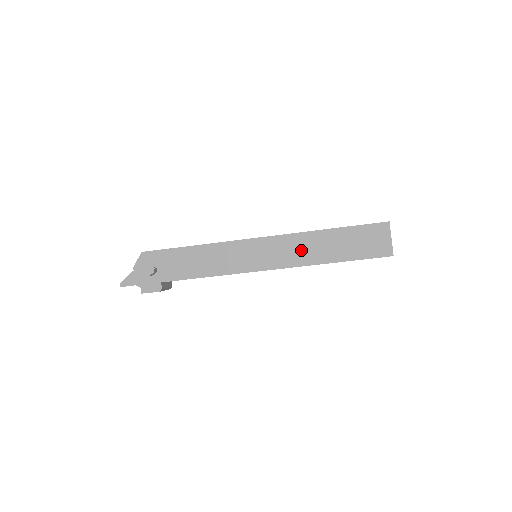
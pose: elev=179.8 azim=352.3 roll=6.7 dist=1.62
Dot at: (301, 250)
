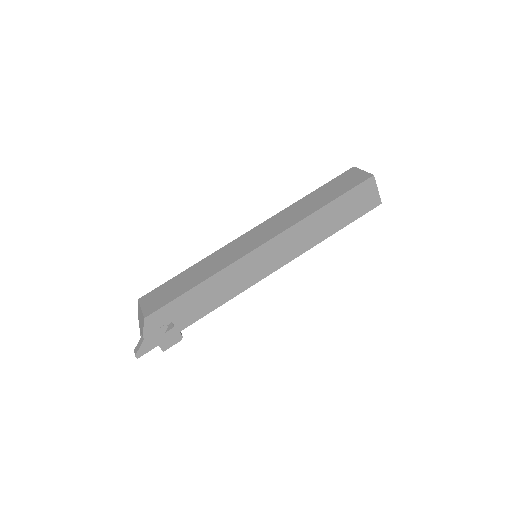
Dot at: (304, 237)
